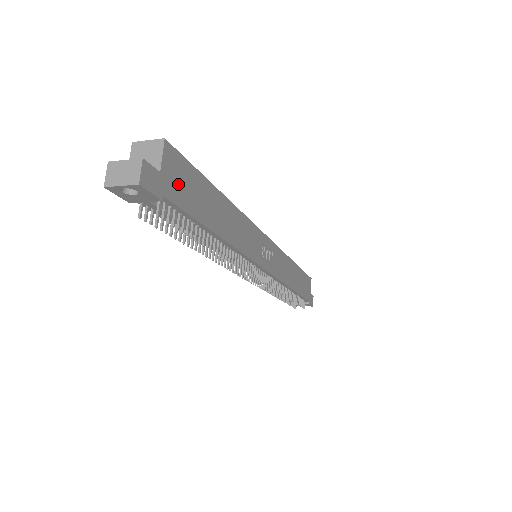
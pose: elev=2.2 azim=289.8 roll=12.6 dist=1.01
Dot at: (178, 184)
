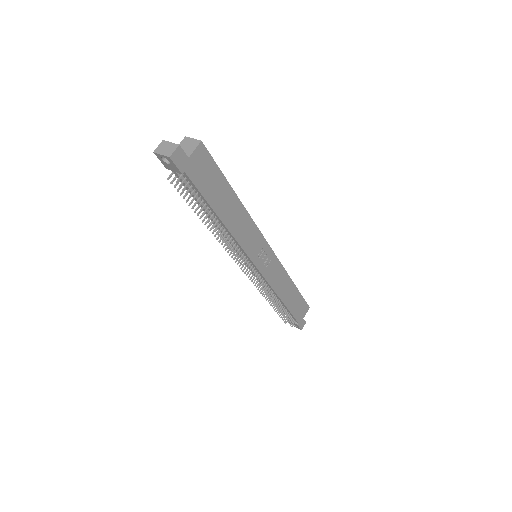
Dot at: (200, 171)
